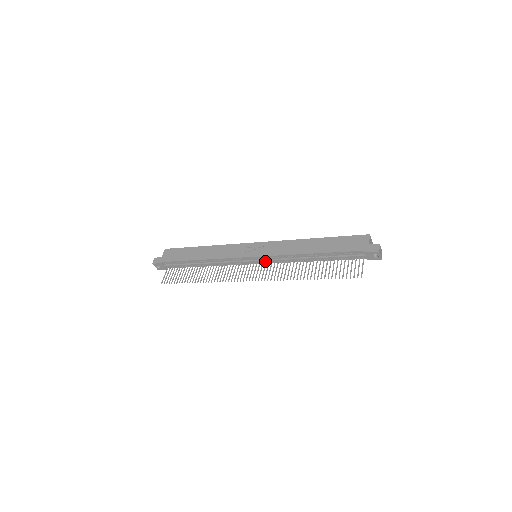
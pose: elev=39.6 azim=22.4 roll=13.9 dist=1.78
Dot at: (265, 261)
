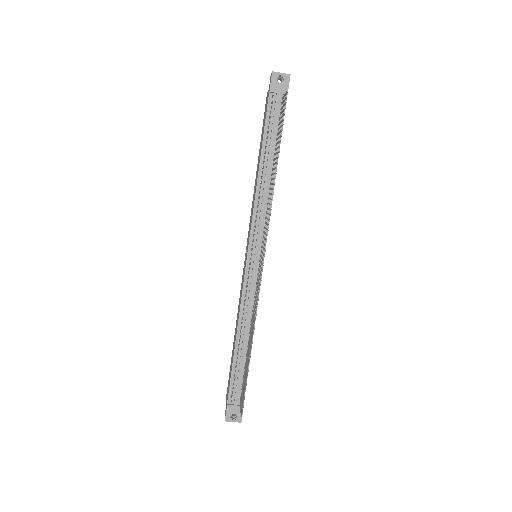
Dot at: (258, 240)
